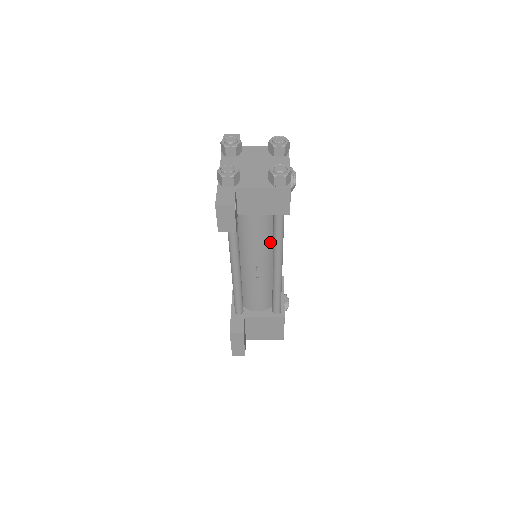
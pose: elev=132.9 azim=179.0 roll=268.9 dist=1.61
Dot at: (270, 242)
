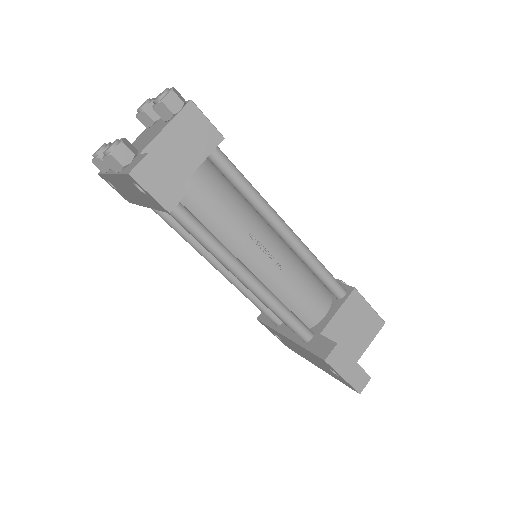
Dot at: (246, 208)
